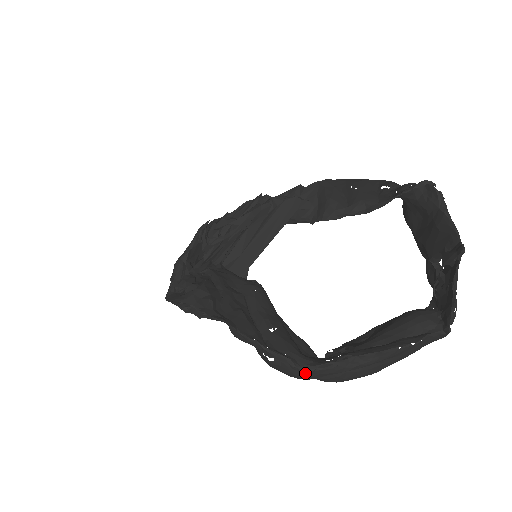
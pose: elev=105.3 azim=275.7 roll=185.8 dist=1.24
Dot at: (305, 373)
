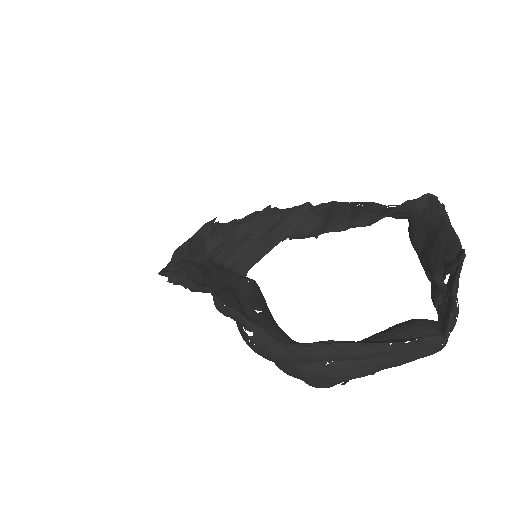
Dot at: (284, 351)
